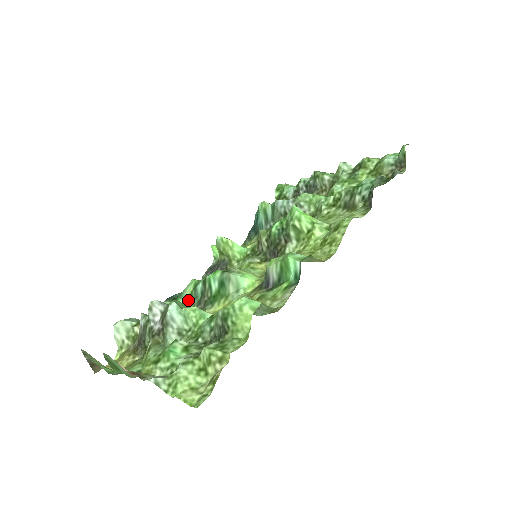
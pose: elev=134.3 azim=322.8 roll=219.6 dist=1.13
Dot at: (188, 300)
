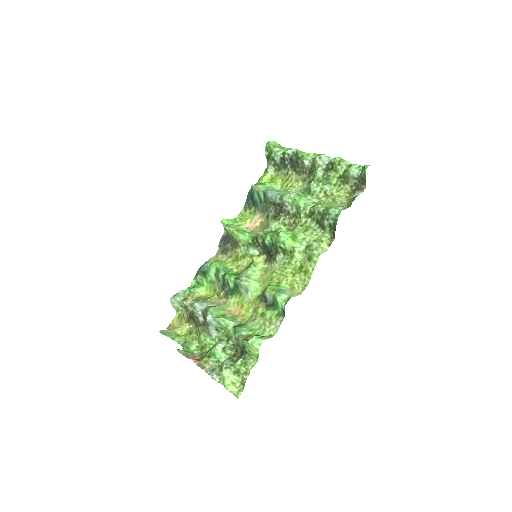
Dot at: (214, 279)
